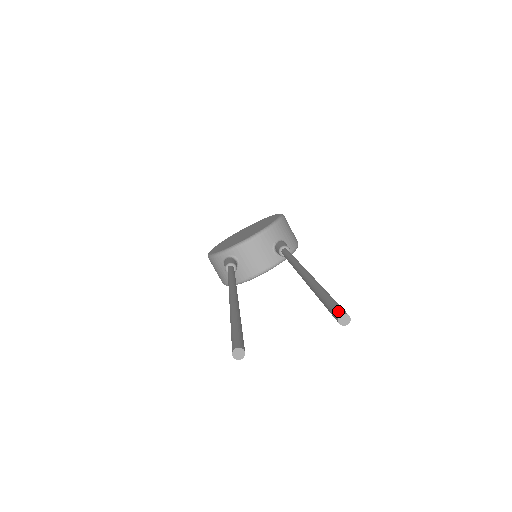
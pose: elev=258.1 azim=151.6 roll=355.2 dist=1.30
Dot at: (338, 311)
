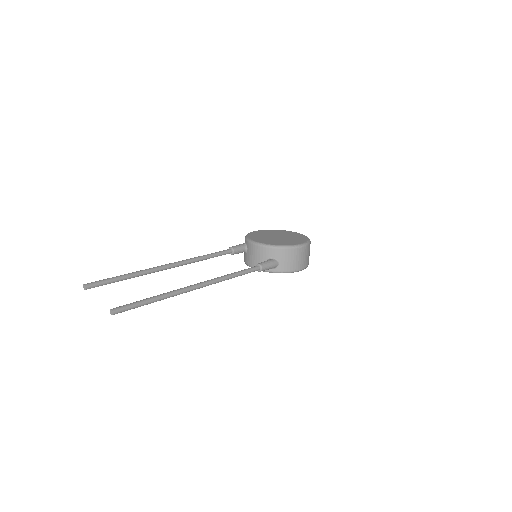
Dot at: (116, 308)
